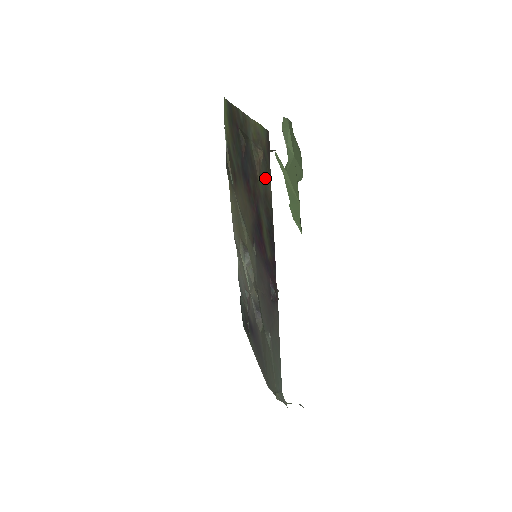
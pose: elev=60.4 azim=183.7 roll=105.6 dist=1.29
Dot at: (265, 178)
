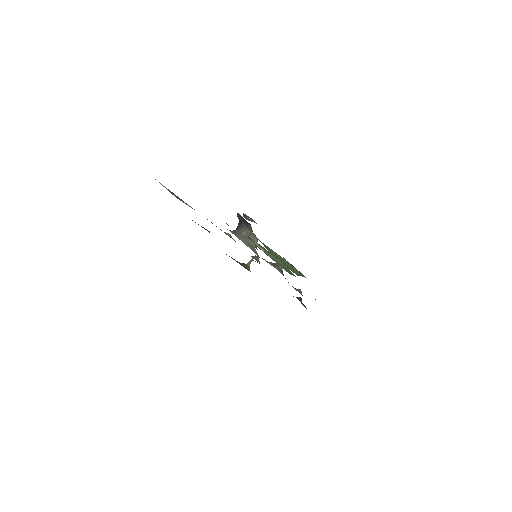
Dot at: occluded
